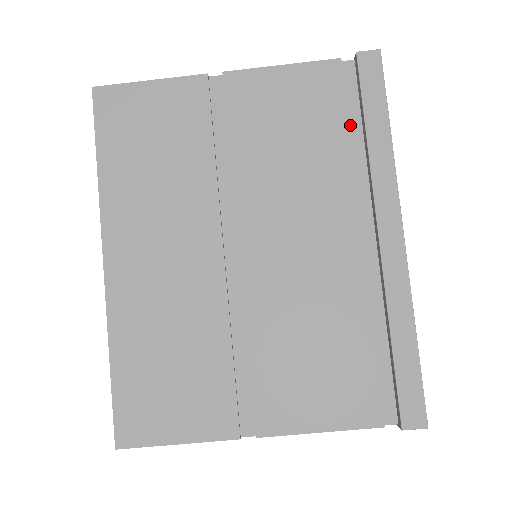
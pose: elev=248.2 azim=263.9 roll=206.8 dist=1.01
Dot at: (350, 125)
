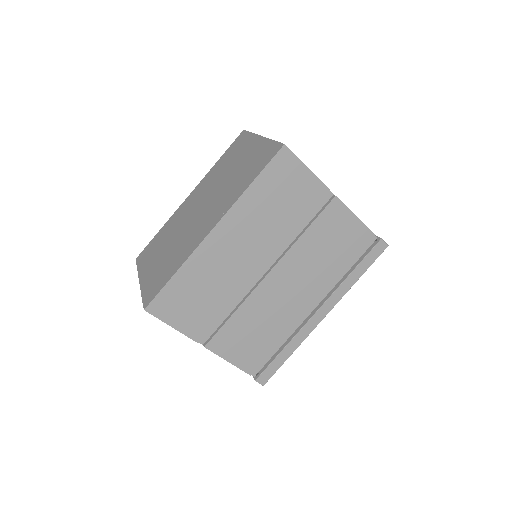
Dot at: (350, 261)
